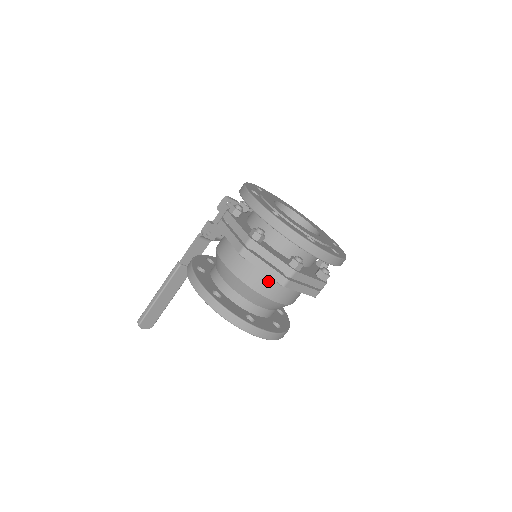
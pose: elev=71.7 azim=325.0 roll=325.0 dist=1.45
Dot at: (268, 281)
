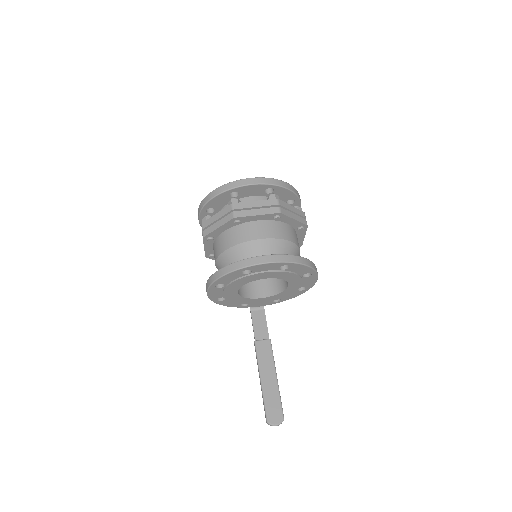
Dot at: (234, 233)
